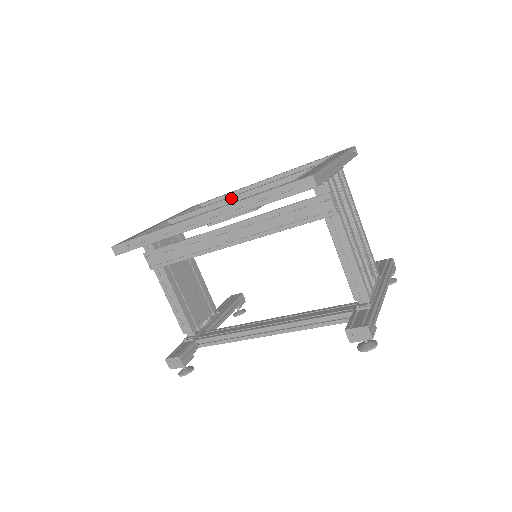
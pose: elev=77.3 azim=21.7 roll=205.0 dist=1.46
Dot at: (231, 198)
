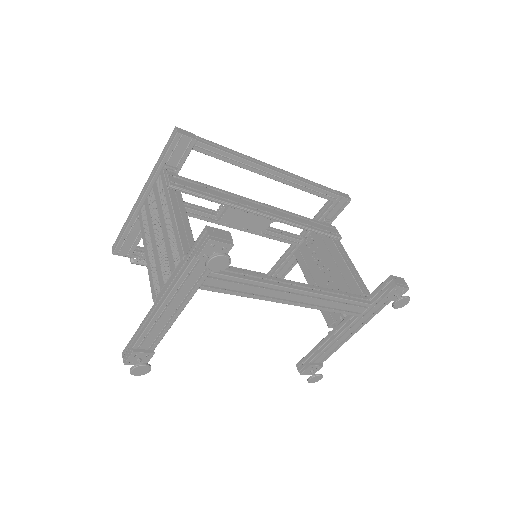
Dot at: occluded
